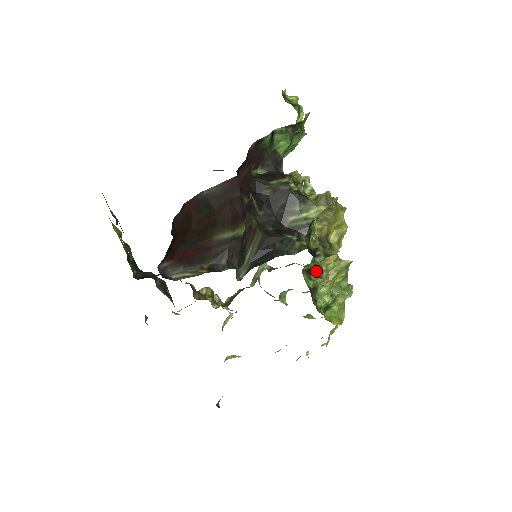
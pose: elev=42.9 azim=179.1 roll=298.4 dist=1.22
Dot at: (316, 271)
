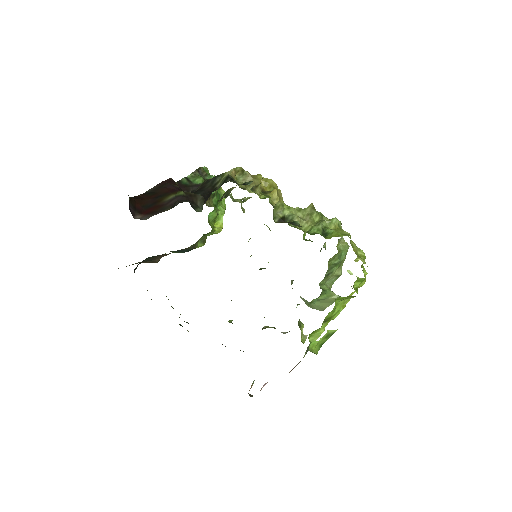
Dot at: (263, 197)
